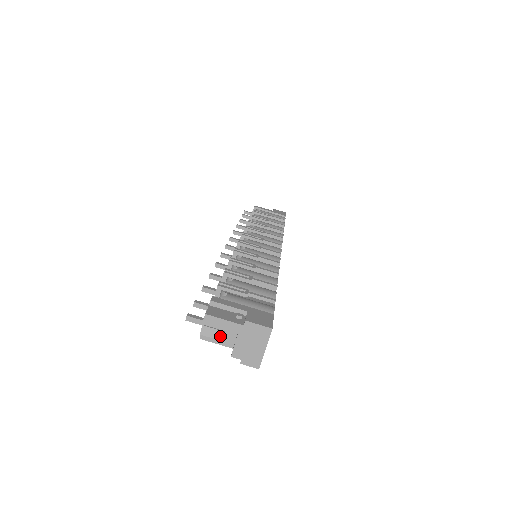
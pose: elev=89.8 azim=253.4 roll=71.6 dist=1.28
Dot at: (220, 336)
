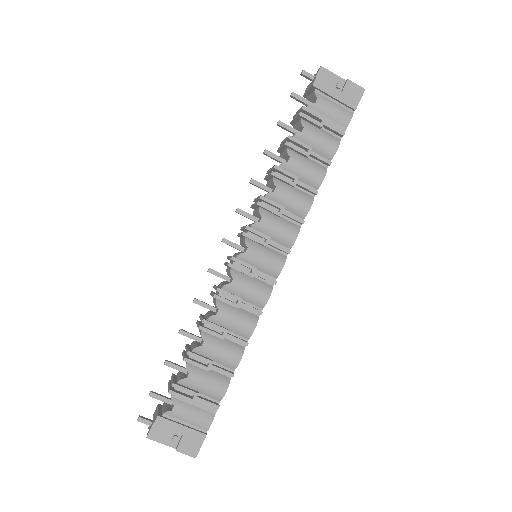
Dot at: occluded
